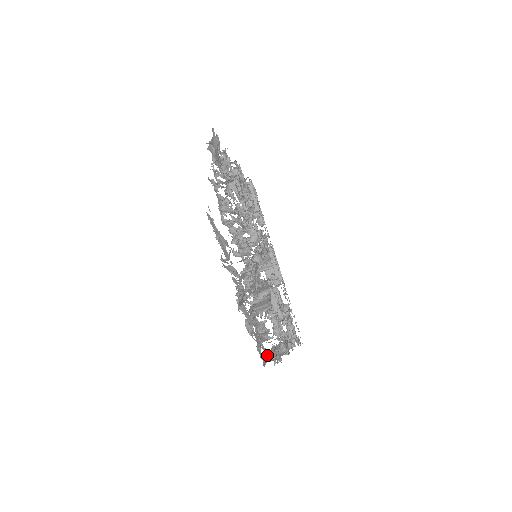
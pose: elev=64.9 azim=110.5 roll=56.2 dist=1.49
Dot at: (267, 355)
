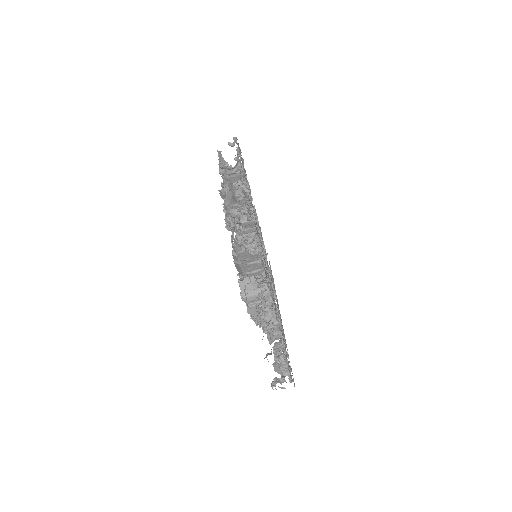
Dot at: (243, 299)
